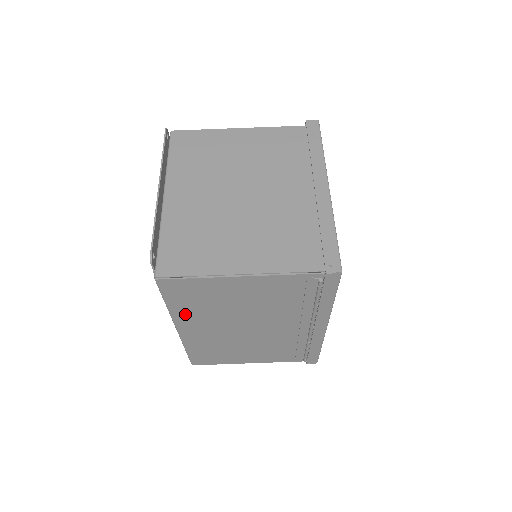
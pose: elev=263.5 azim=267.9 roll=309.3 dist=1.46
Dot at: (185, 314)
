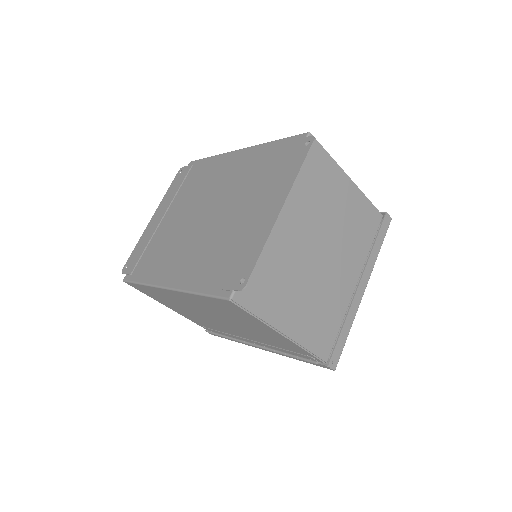
Dot at: (197, 299)
